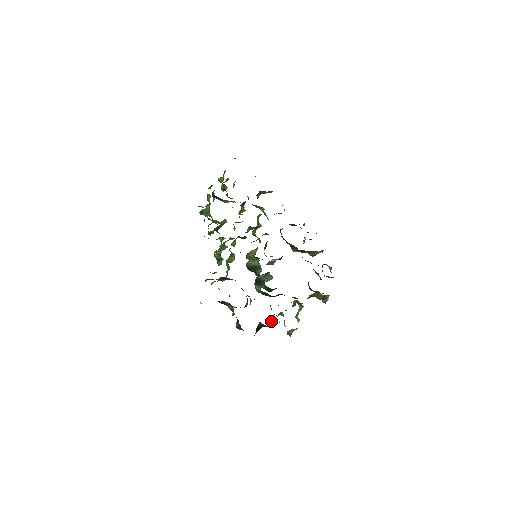
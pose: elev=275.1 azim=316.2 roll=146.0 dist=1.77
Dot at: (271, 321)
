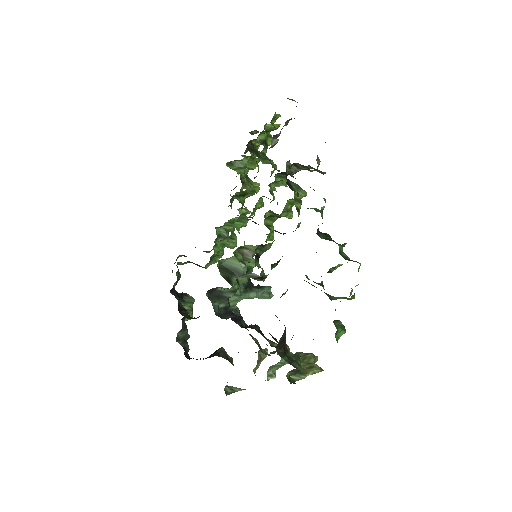
Dot at: occluded
